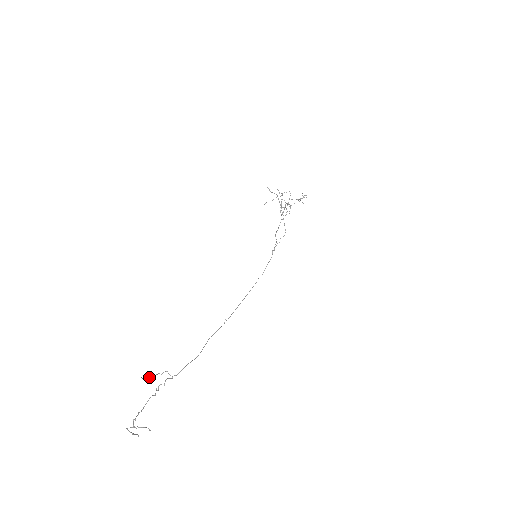
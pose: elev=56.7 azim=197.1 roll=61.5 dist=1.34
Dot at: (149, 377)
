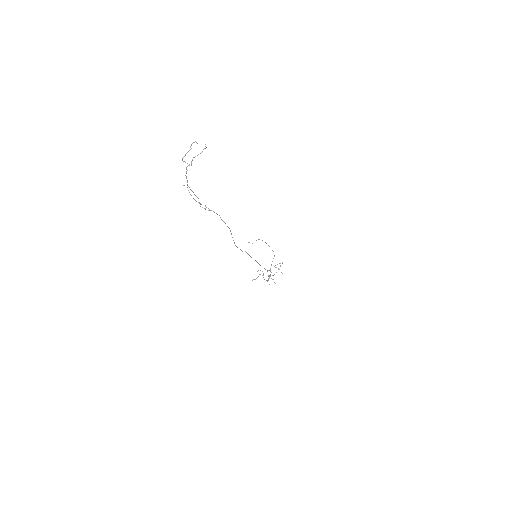
Dot at: (190, 194)
